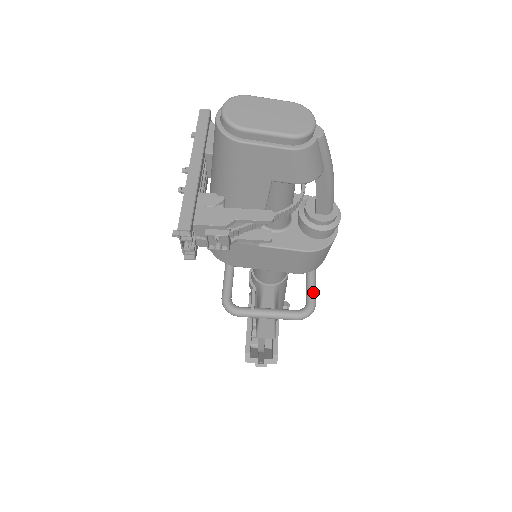
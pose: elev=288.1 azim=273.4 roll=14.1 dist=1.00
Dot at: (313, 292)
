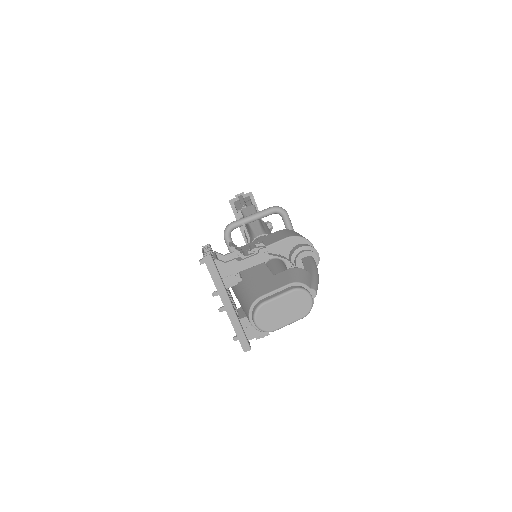
Dot at: occluded
